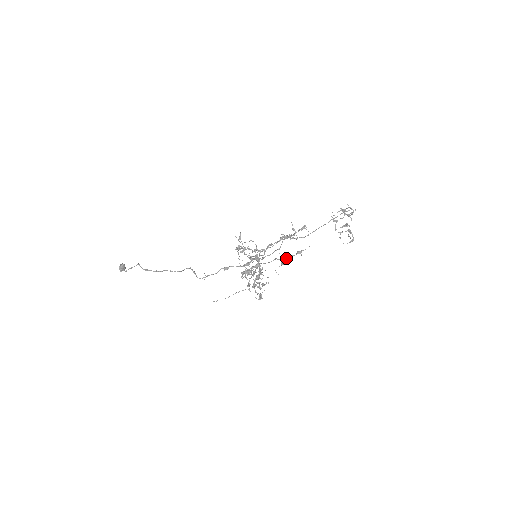
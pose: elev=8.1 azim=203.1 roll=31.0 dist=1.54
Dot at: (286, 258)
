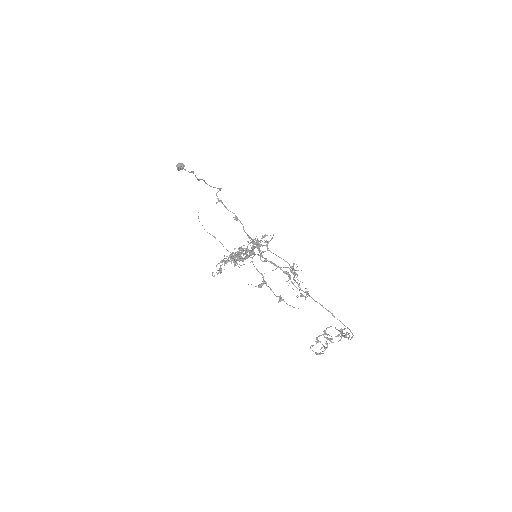
Dot at: (268, 286)
